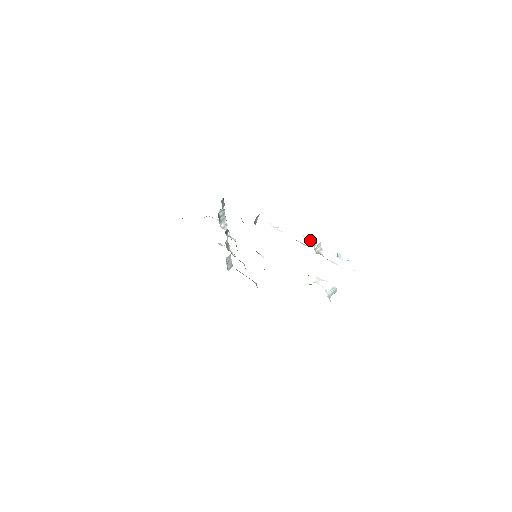
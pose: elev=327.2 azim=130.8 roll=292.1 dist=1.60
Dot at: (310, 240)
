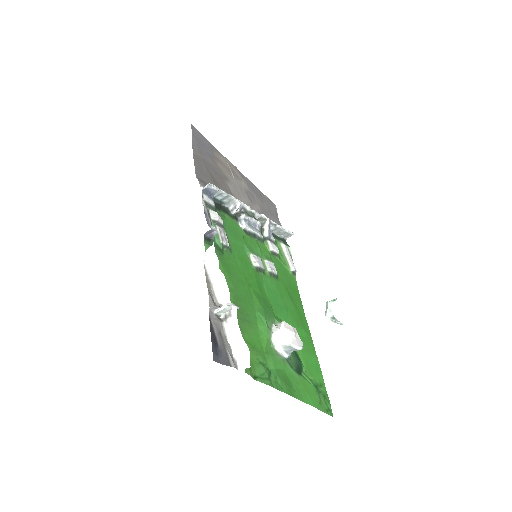
Dot at: (229, 295)
